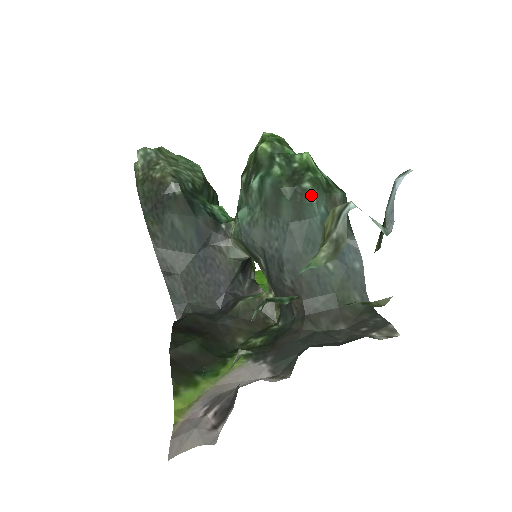
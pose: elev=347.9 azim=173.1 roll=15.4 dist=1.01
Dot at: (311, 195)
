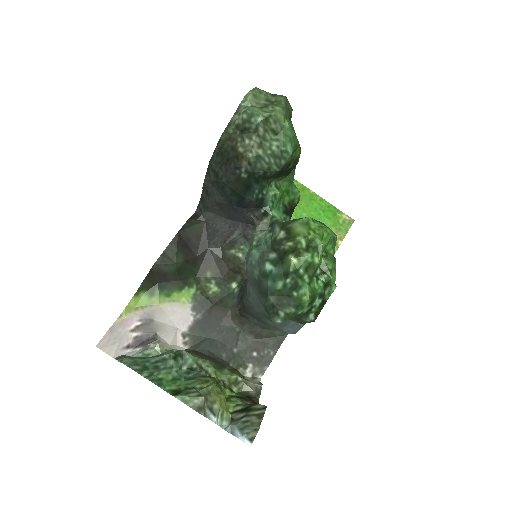
Dot at: (277, 320)
